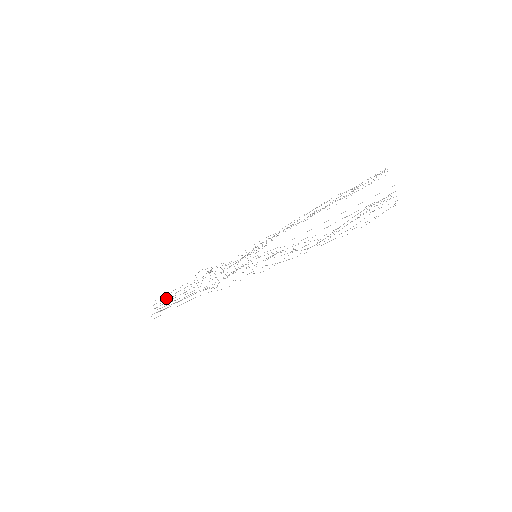
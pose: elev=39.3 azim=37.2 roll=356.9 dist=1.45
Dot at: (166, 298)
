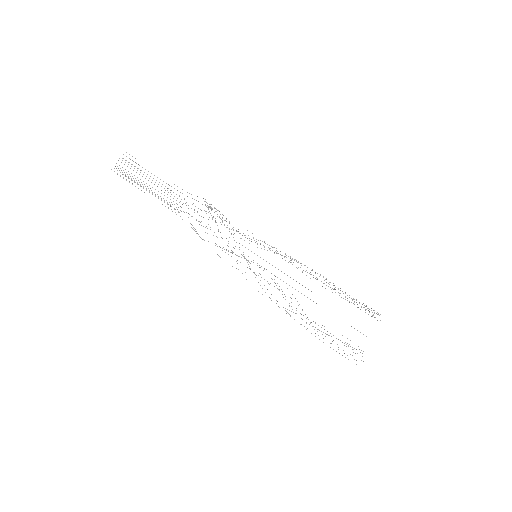
Dot at: occluded
